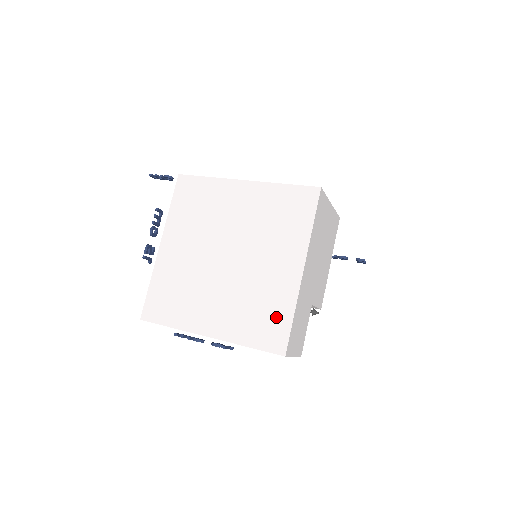
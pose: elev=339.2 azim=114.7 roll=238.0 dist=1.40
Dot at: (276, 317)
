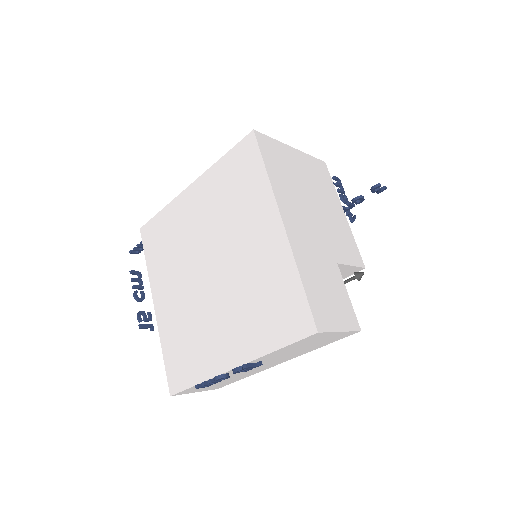
Dot at: (284, 295)
